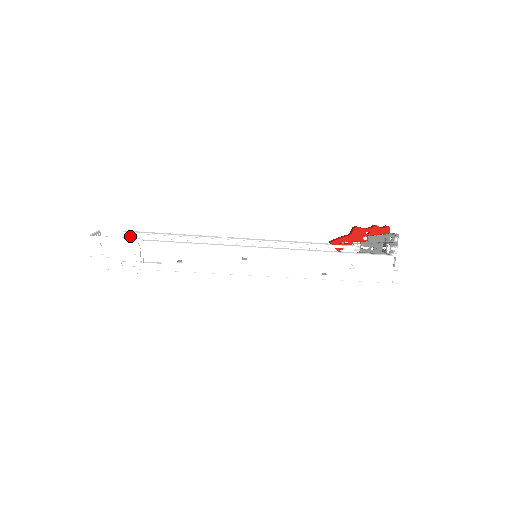
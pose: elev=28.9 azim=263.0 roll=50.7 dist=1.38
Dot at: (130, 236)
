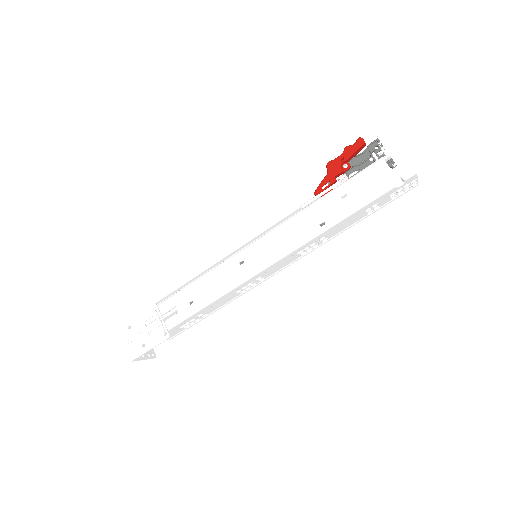
Dot at: (147, 308)
